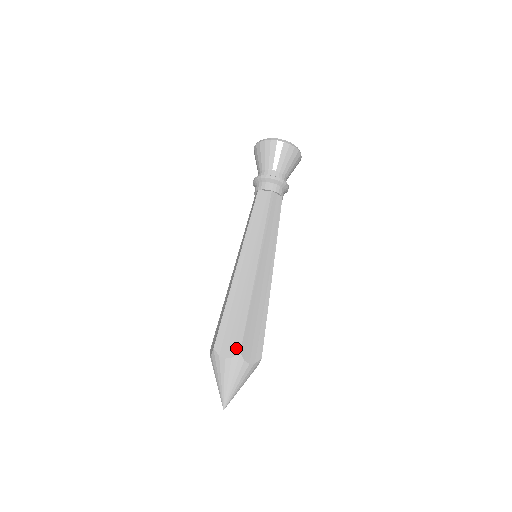
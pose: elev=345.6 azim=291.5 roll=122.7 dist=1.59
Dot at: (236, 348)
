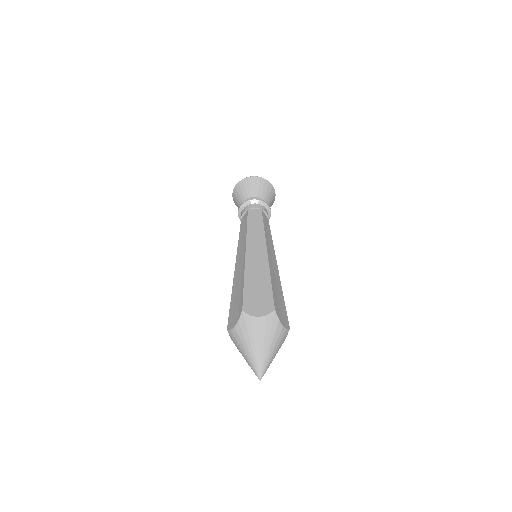
Dot at: (269, 307)
